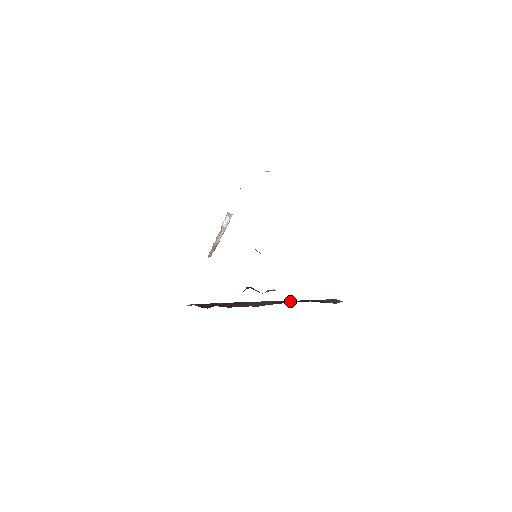
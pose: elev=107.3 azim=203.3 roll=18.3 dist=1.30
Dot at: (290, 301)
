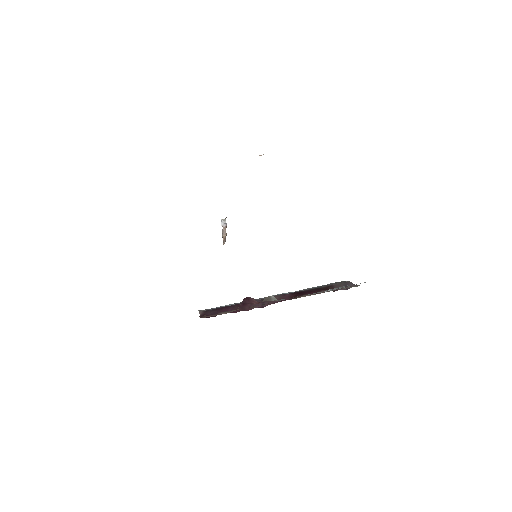
Dot at: (298, 294)
